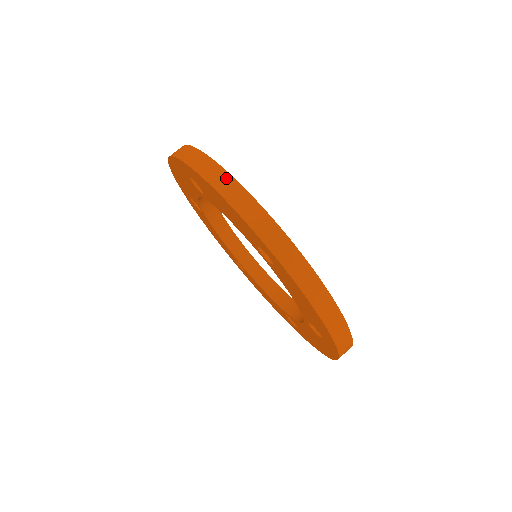
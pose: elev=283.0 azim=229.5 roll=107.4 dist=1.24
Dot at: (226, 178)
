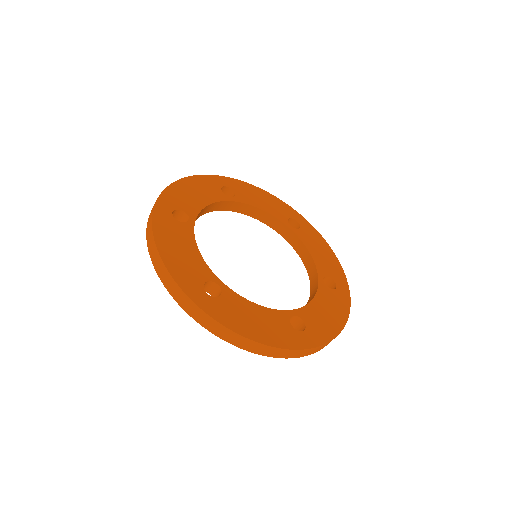
Dot at: (155, 252)
